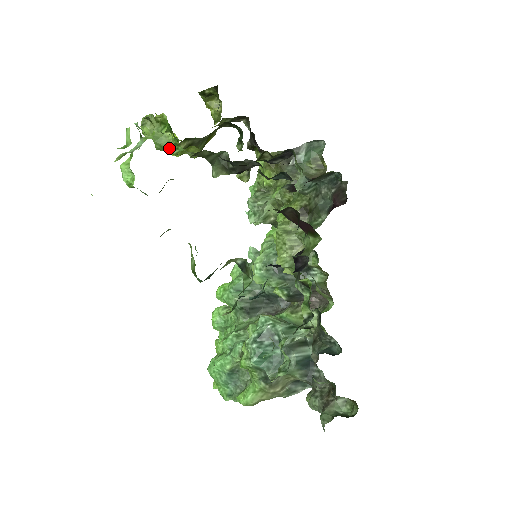
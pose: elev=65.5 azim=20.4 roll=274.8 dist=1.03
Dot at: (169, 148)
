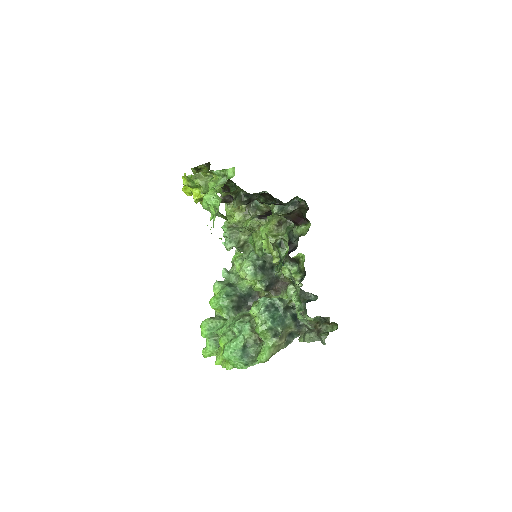
Dot at: occluded
